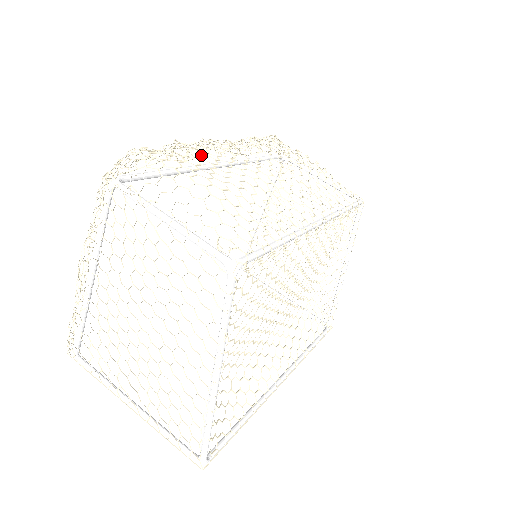
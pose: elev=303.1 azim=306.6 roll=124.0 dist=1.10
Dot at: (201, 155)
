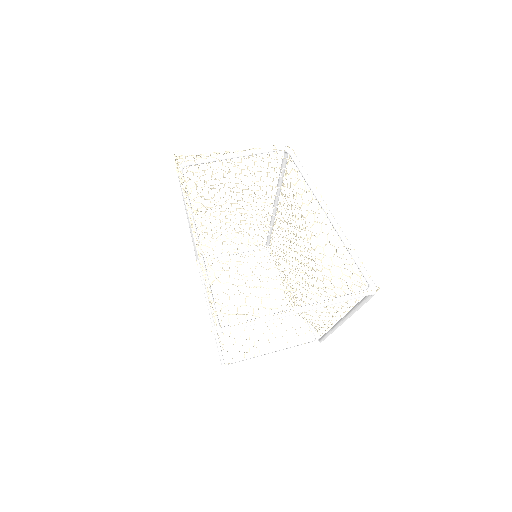
Dot at: occluded
